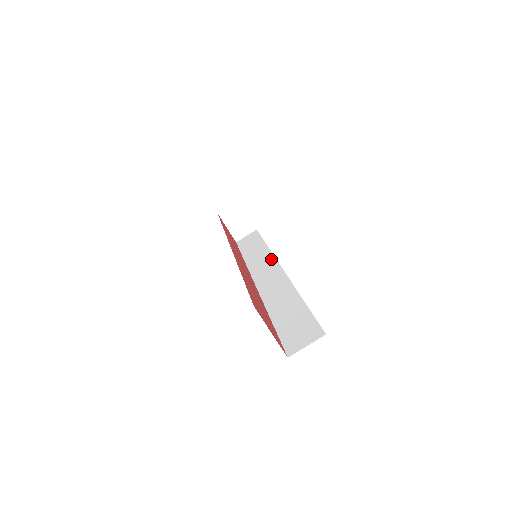
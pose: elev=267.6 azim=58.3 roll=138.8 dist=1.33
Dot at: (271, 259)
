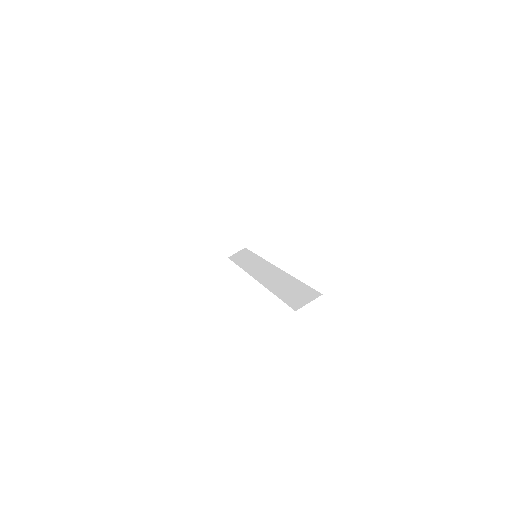
Dot at: (264, 263)
